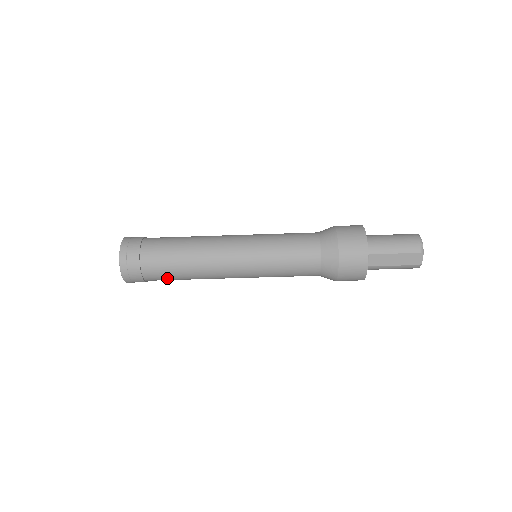
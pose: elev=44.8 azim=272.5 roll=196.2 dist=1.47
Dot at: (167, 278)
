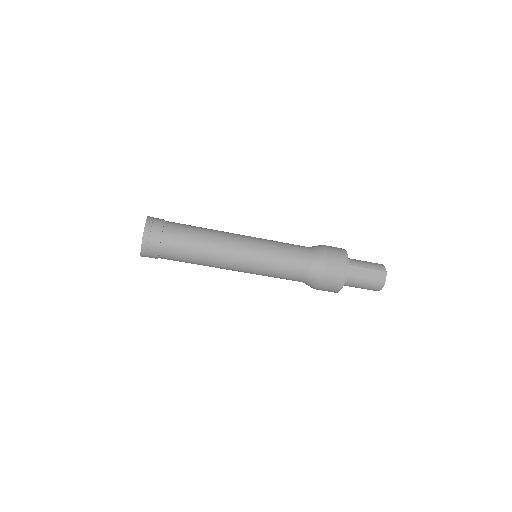
Dot at: (180, 252)
